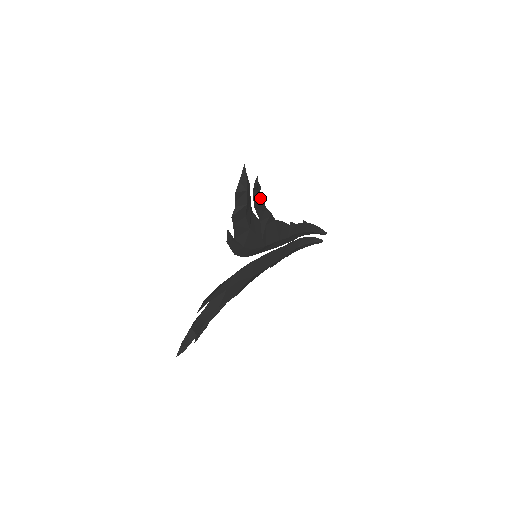
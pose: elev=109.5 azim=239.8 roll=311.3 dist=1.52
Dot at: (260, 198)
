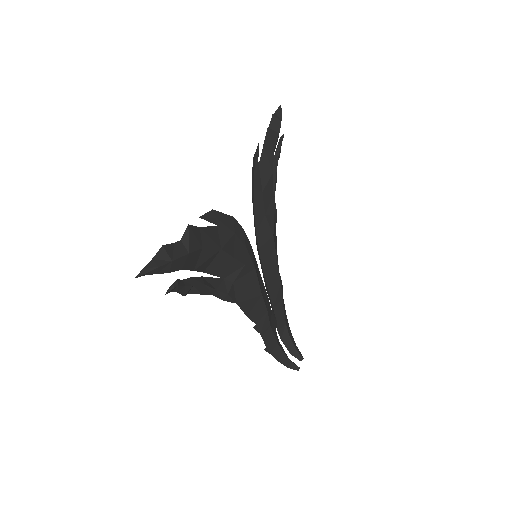
Dot at: occluded
